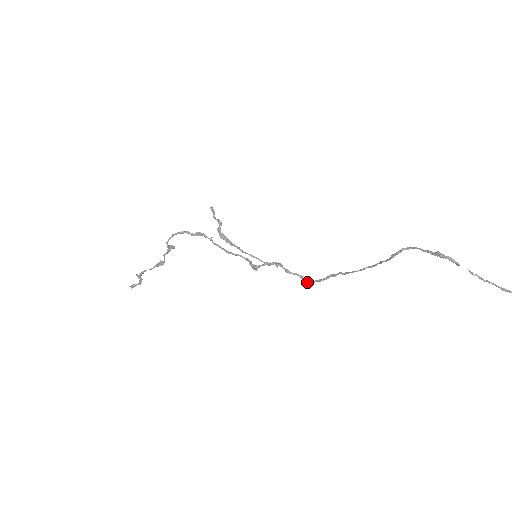
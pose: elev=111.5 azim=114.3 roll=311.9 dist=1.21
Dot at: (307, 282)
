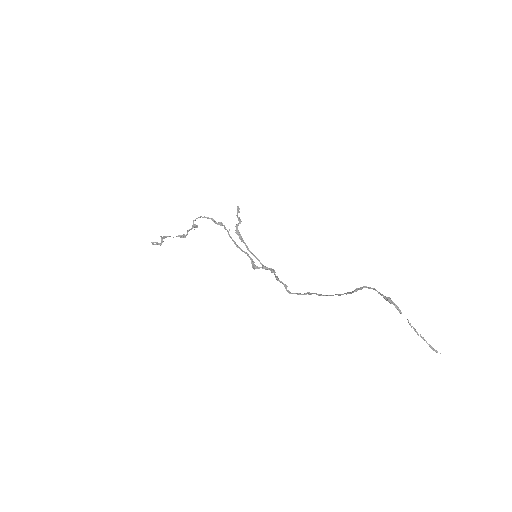
Dot at: (288, 292)
